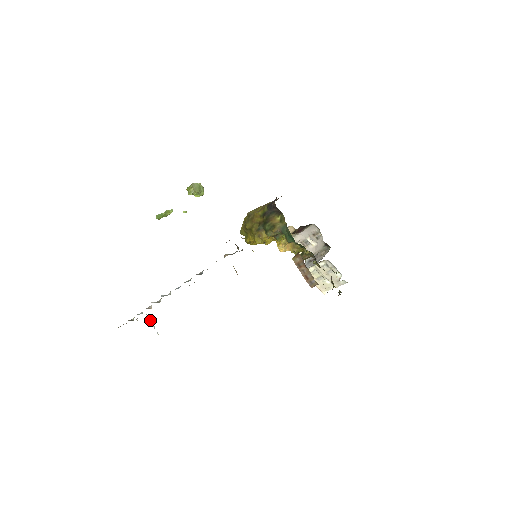
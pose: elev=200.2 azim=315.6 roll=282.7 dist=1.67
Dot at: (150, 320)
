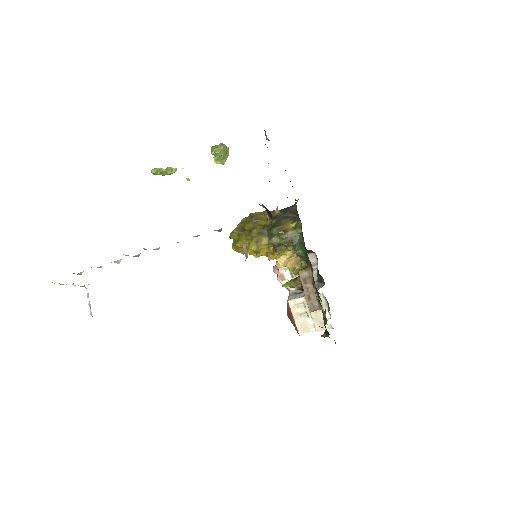
Dot at: (87, 294)
